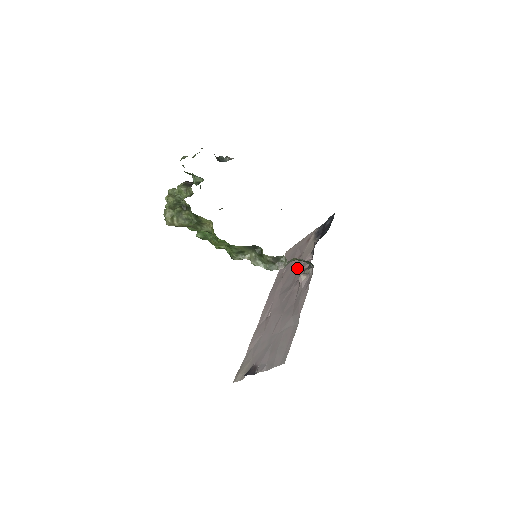
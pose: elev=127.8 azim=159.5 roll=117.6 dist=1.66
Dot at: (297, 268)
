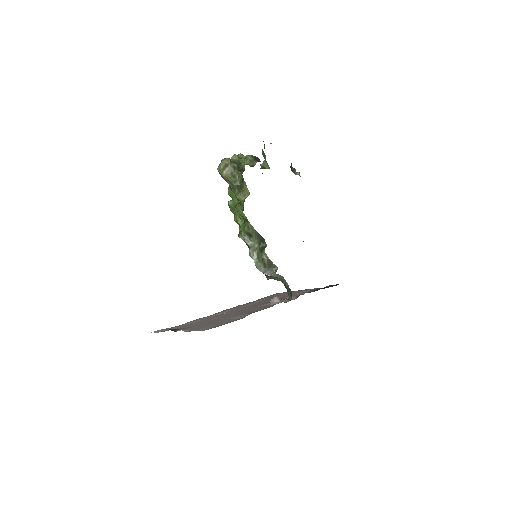
Dot at: occluded
